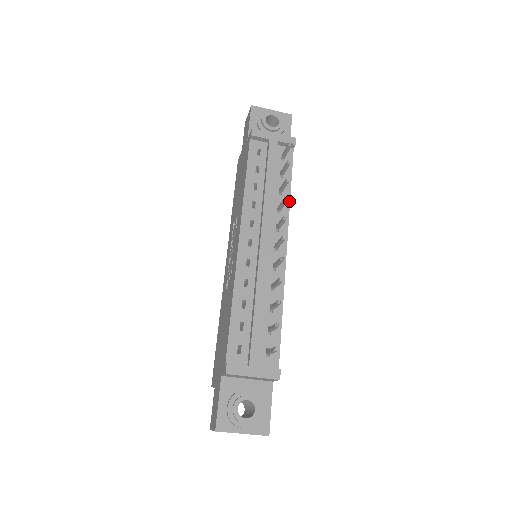
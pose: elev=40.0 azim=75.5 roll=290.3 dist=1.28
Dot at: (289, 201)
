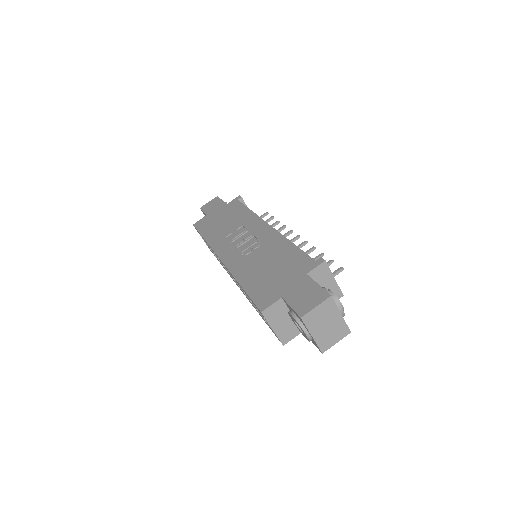
Dot at: occluded
